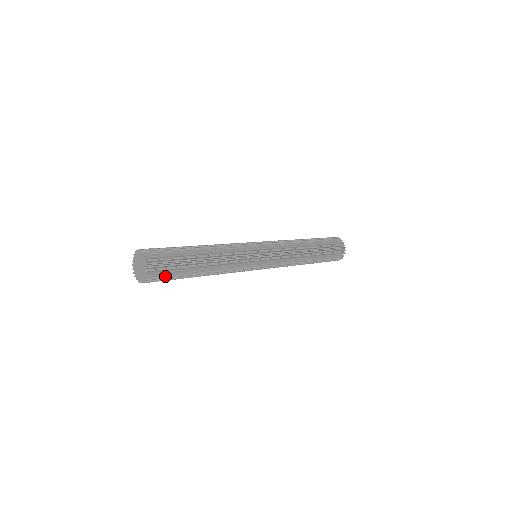
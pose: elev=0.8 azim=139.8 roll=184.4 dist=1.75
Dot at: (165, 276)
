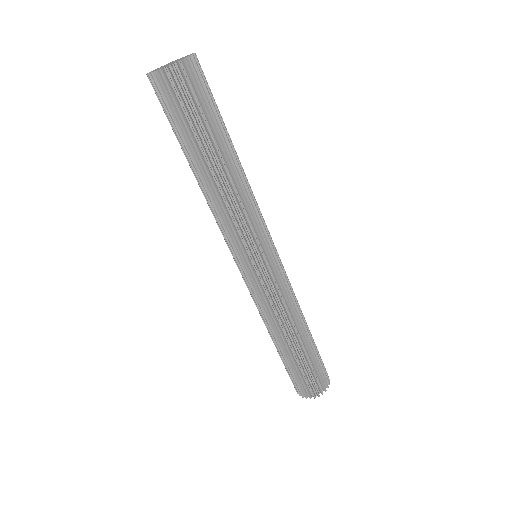
Dot at: (190, 99)
